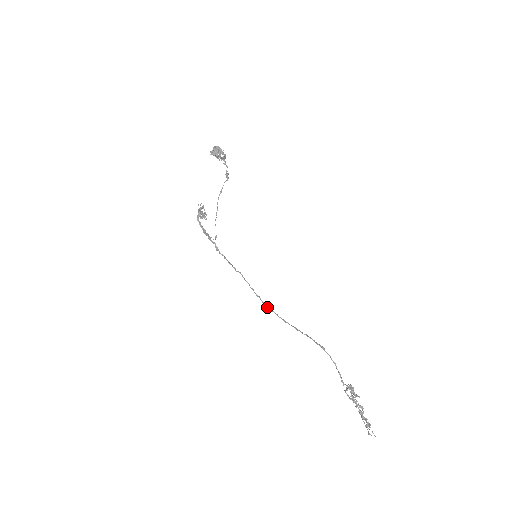
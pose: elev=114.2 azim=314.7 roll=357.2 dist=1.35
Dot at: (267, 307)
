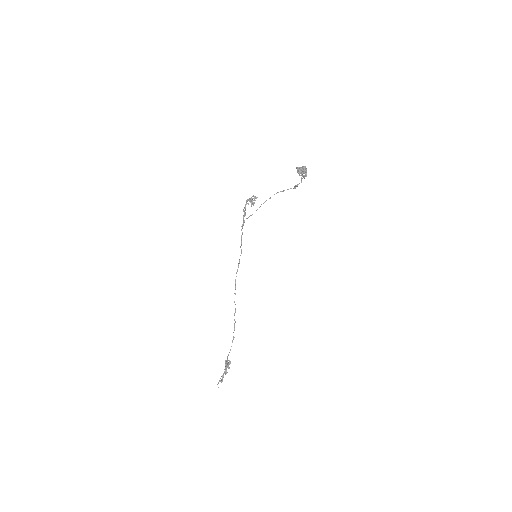
Dot at: (235, 284)
